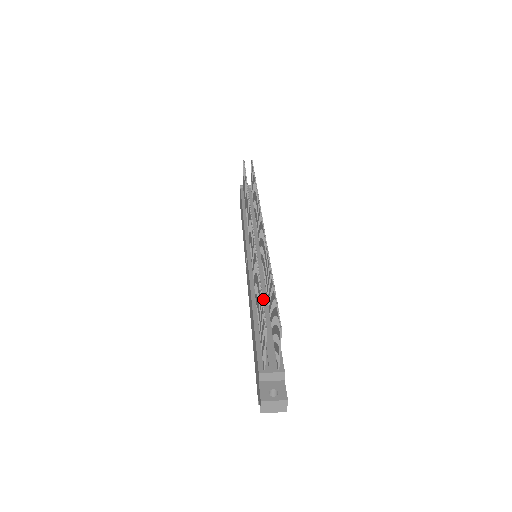
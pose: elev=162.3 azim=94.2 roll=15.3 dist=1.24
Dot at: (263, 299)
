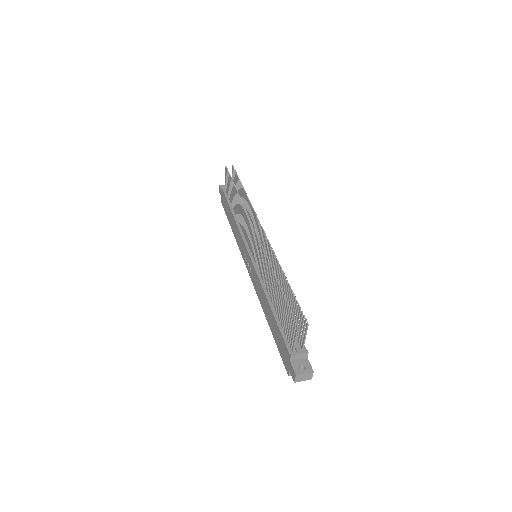
Dot at: occluded
